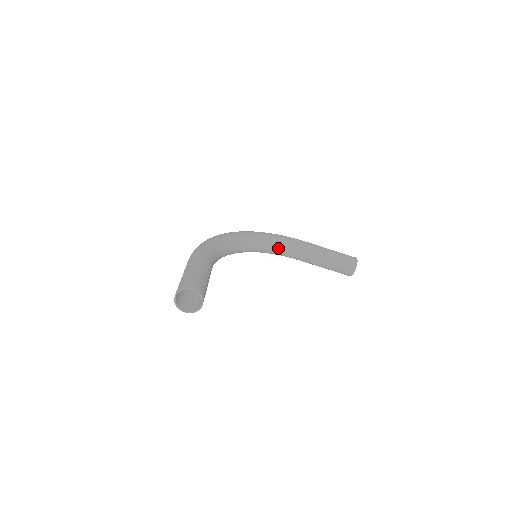
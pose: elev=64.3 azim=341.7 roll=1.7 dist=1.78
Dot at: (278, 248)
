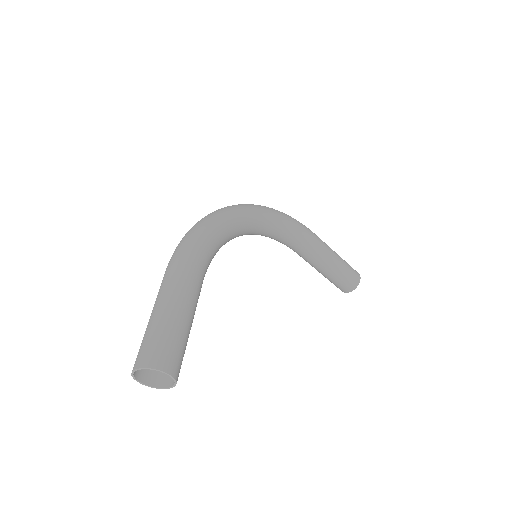
Dot at: (283, 238)
